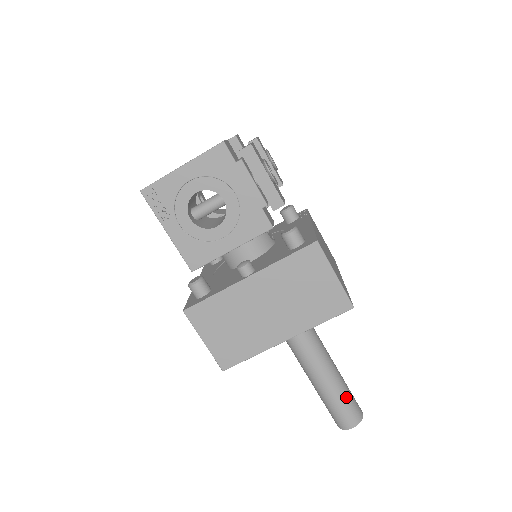
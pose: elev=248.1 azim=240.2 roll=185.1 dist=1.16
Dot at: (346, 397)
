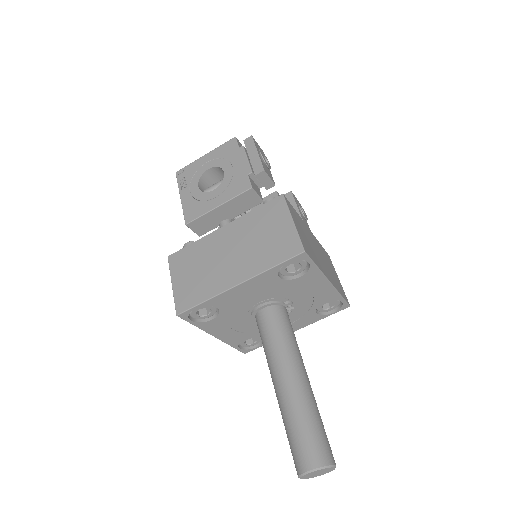
Dot at: (311, 421)
